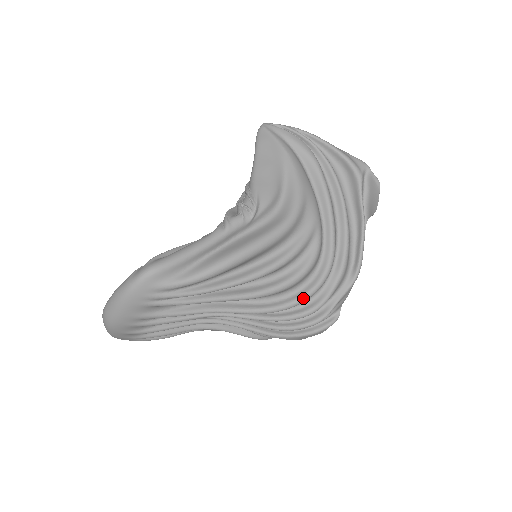
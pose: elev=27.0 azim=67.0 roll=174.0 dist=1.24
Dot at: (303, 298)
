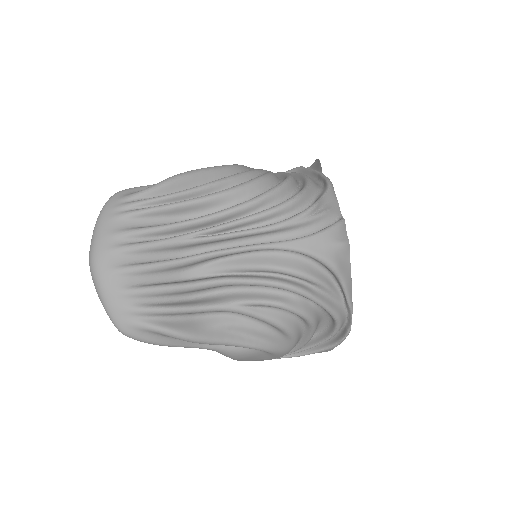
Dot at: (271, 189)
